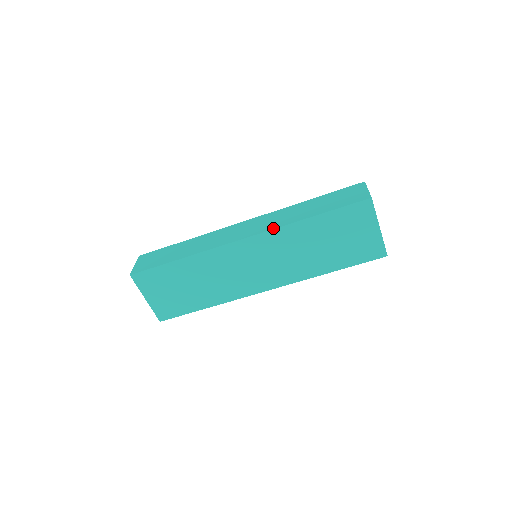
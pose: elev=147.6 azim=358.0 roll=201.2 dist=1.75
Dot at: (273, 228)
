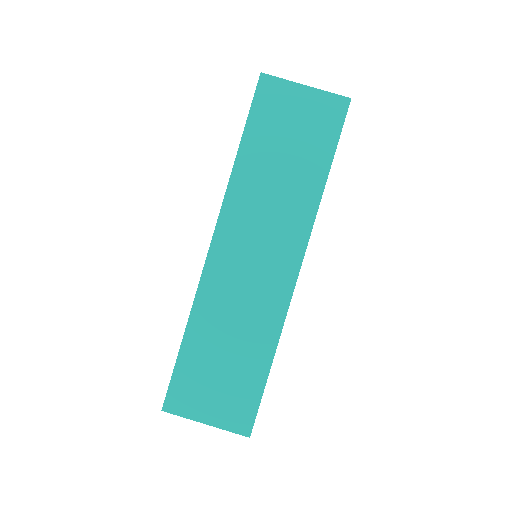
Dot at: occluded
